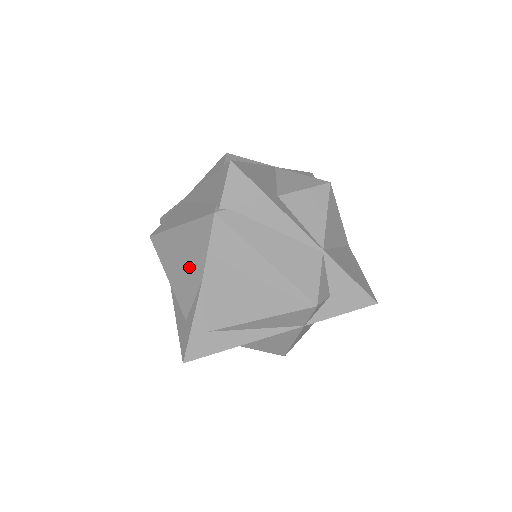
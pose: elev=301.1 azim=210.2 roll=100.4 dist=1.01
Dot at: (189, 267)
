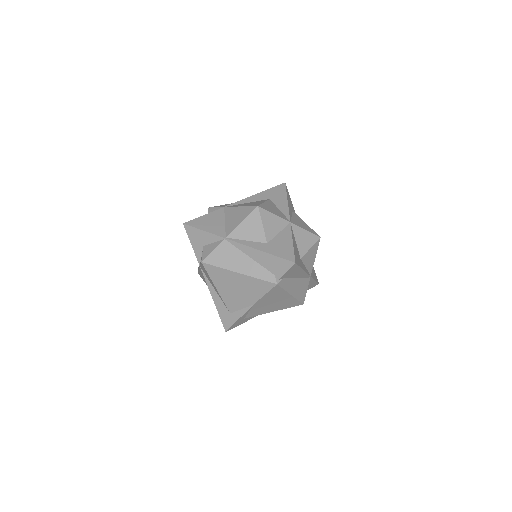
Dot at: (243, 295)
